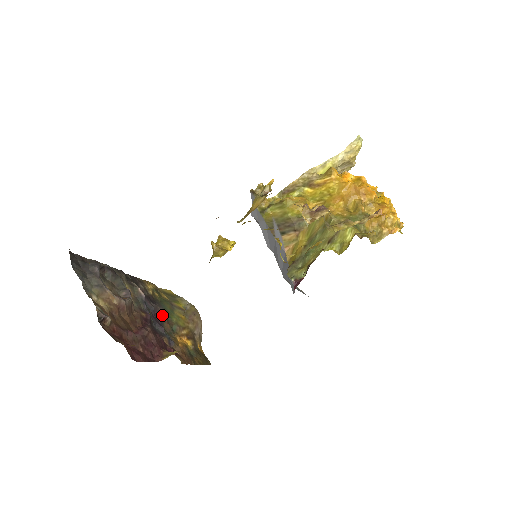
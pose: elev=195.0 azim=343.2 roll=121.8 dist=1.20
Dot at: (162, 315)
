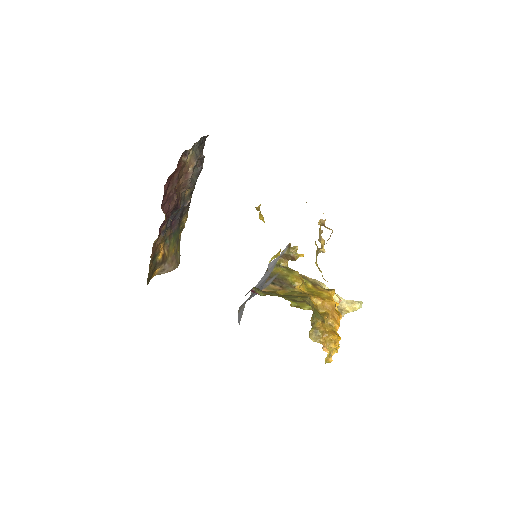
Dot at: (174, 228)
